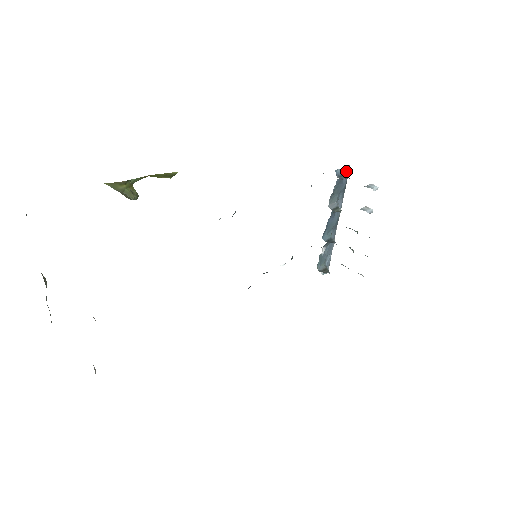
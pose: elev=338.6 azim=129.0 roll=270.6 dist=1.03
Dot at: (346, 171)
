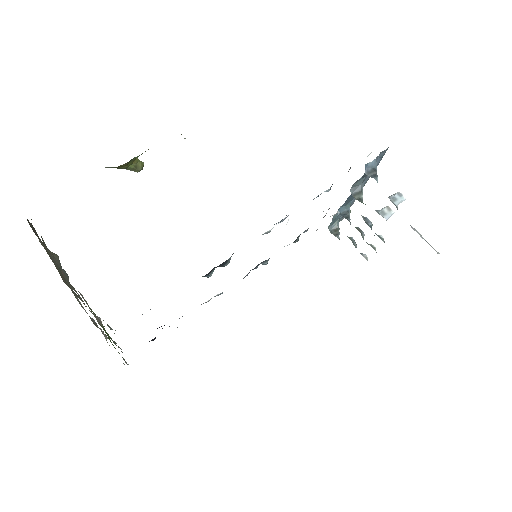
Dot at: (382, 153)
